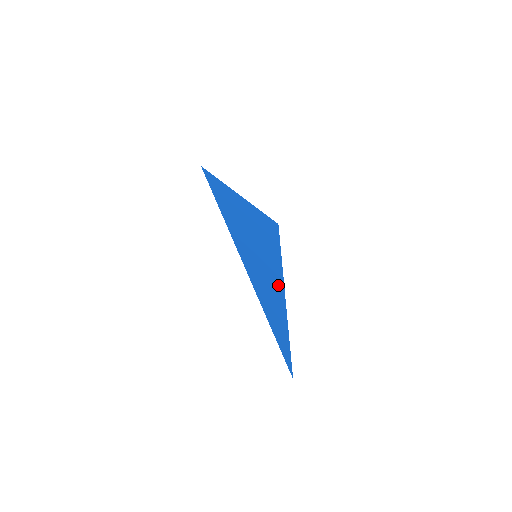
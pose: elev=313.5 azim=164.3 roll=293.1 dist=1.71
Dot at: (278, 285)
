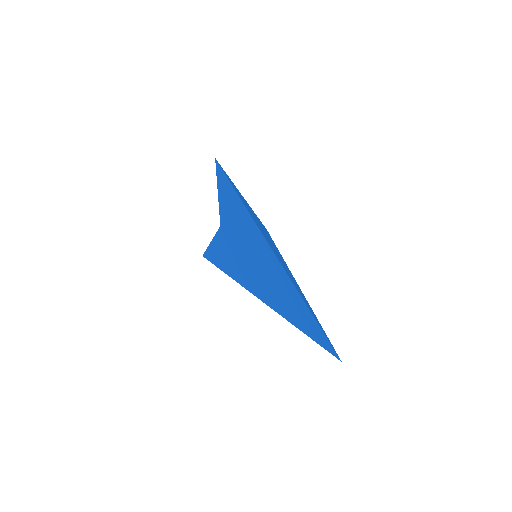
Dot at: (295, 282)
